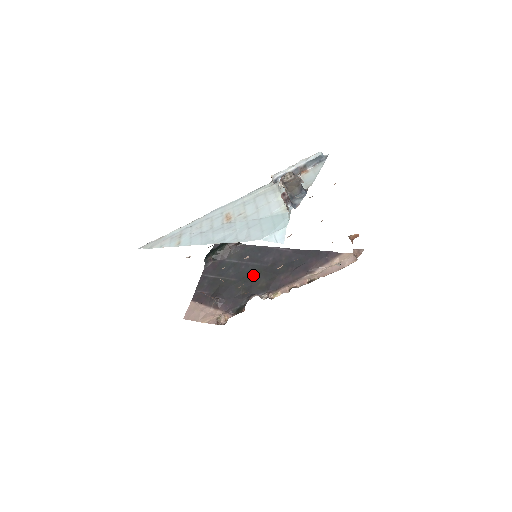
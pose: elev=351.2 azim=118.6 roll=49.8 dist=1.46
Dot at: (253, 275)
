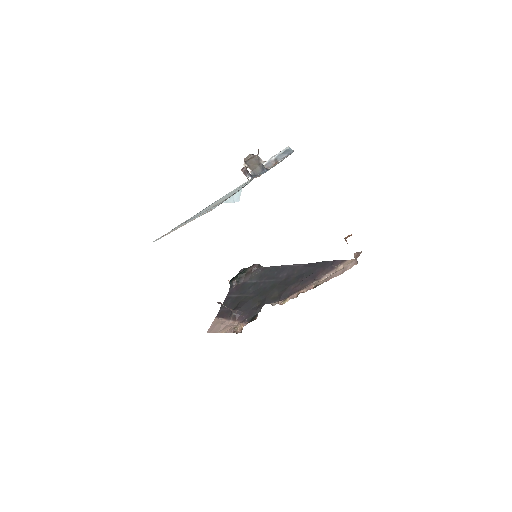
Dot at: (268, 289)
